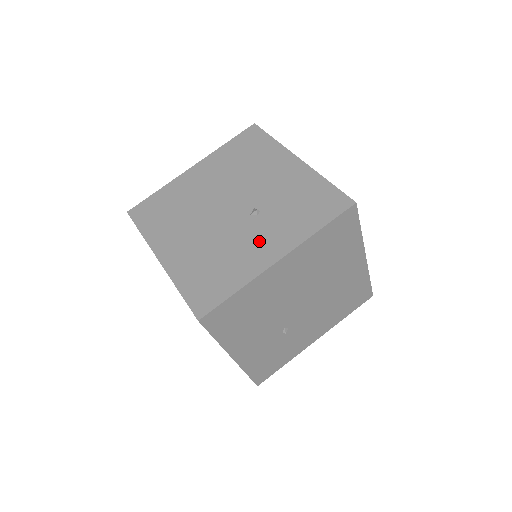
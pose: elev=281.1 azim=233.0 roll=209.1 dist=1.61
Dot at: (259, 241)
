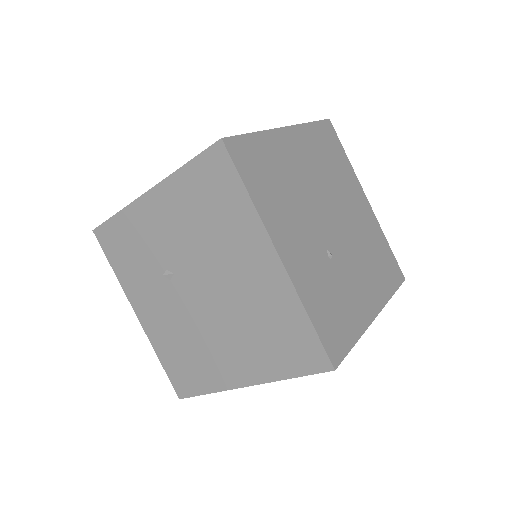
Dot at: occluded
